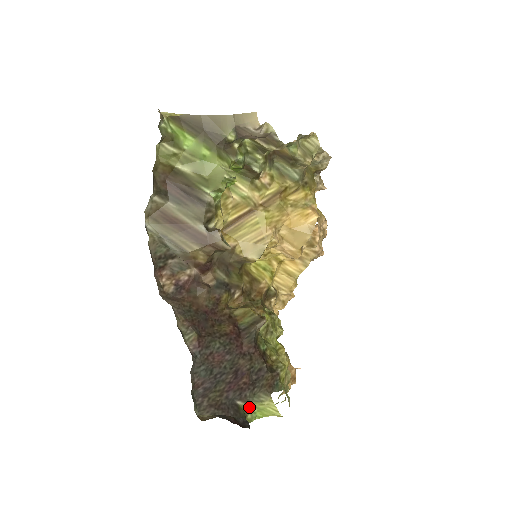
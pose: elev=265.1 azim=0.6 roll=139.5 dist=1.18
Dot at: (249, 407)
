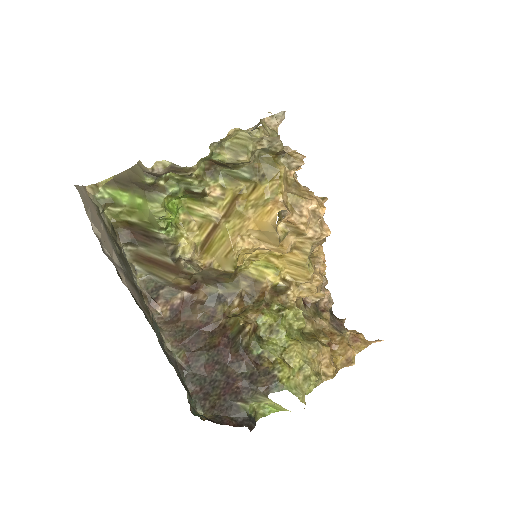
Dot at: (255, 405)
